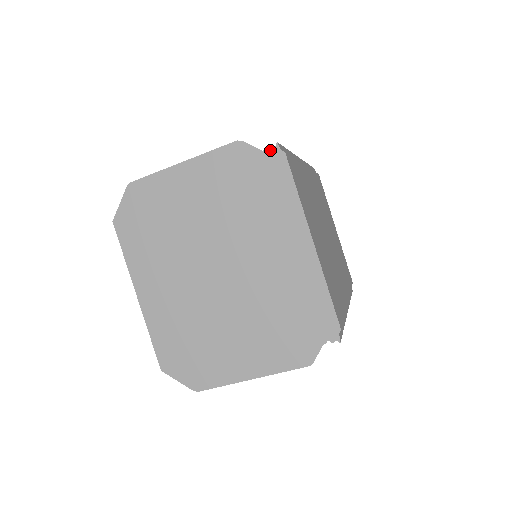
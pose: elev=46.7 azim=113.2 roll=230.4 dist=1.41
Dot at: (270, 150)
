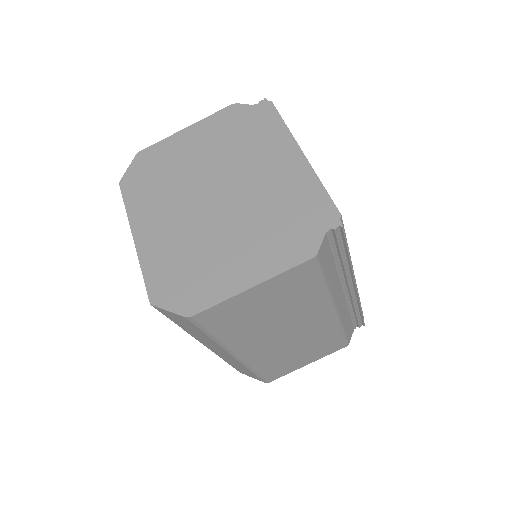
Dot at: (259, 103)
